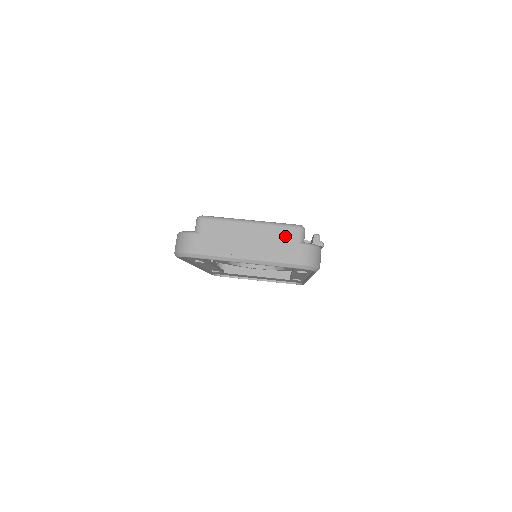
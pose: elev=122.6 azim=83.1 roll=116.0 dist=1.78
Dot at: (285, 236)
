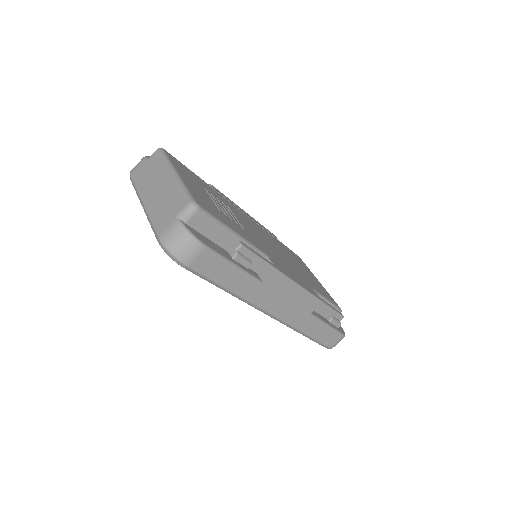
Dot at: (176, 203)
